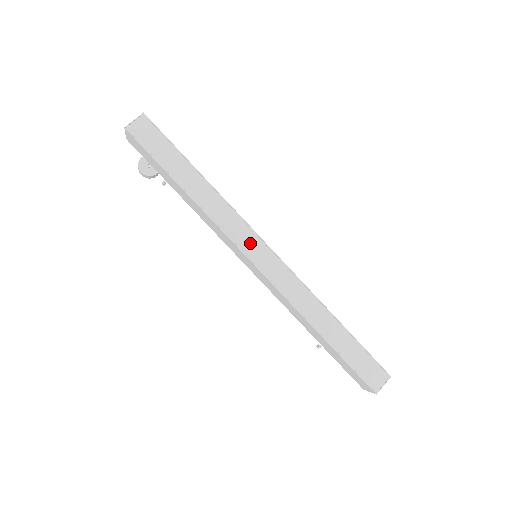
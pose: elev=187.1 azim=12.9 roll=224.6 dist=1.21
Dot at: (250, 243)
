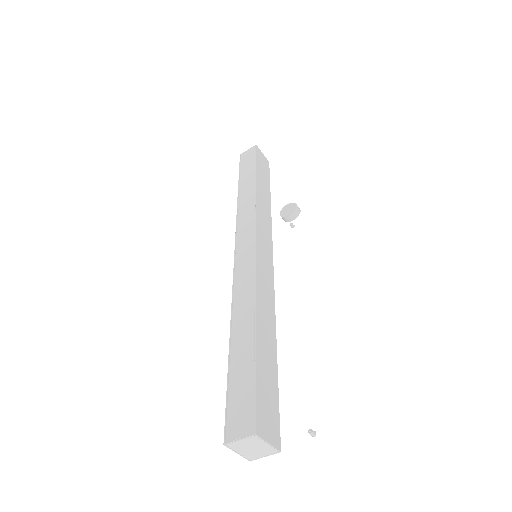
Dot at: (246, 234)
